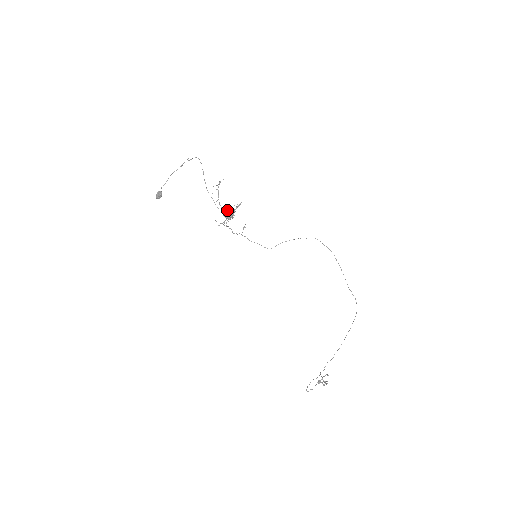
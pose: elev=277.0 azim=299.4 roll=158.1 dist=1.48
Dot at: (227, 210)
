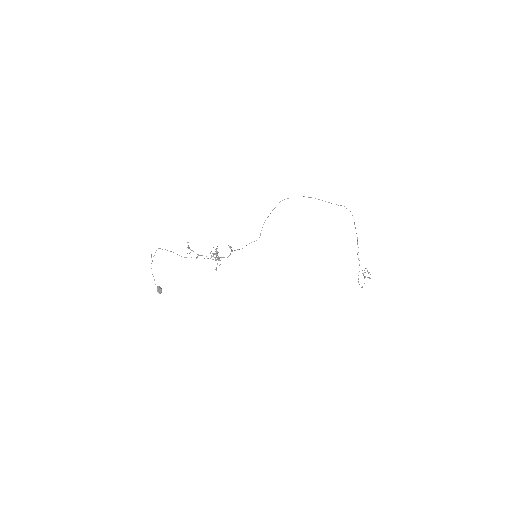
Dot at: occluded
